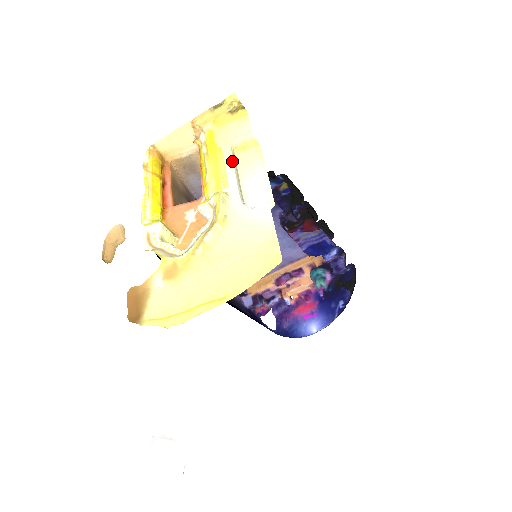
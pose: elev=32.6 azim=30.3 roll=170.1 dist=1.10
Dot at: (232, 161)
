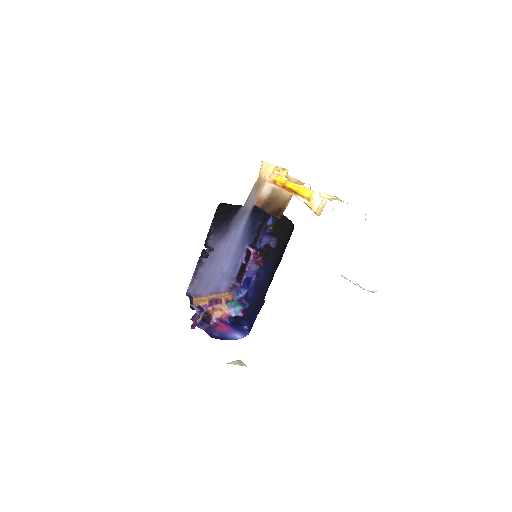
Dot at: occluded
